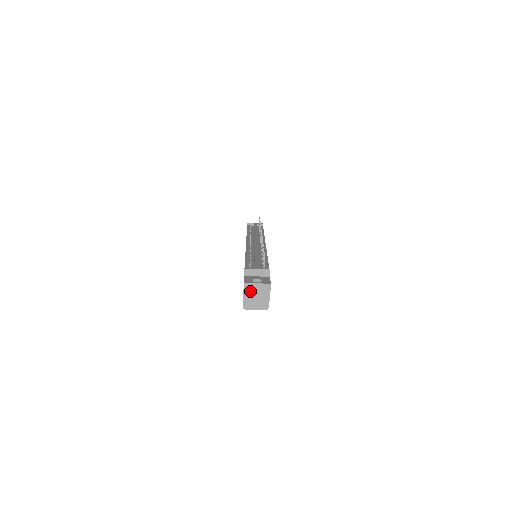
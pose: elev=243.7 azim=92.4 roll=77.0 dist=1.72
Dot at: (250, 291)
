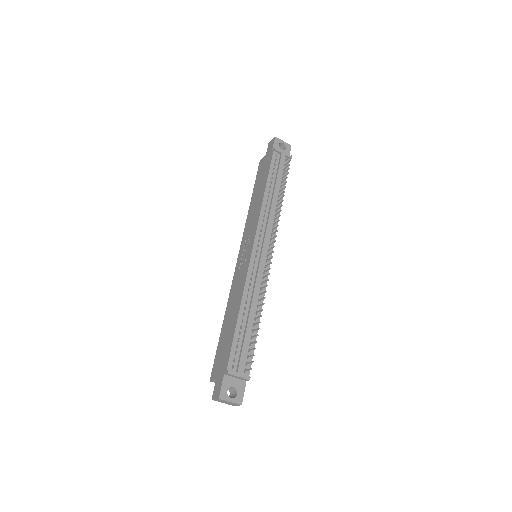
Dot at: (221, 401)
